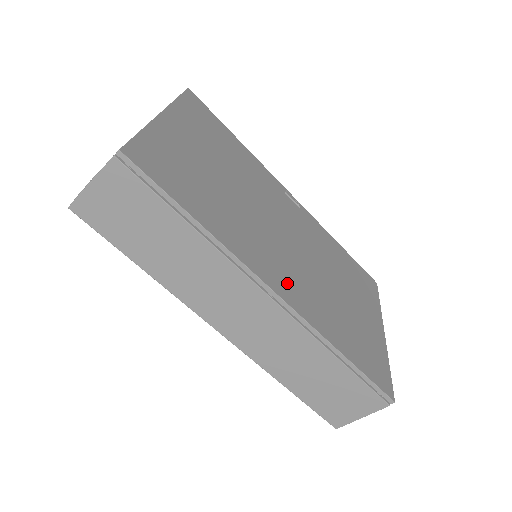
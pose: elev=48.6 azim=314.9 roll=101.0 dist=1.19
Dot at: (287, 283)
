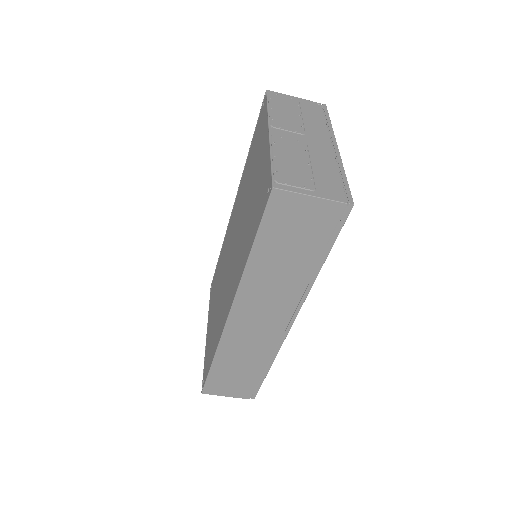
Dot at: occluded
